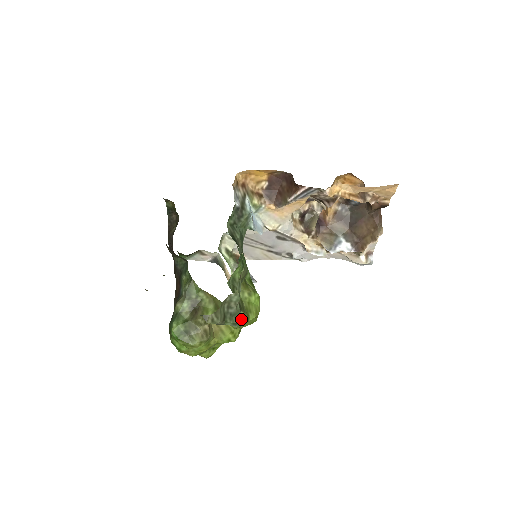
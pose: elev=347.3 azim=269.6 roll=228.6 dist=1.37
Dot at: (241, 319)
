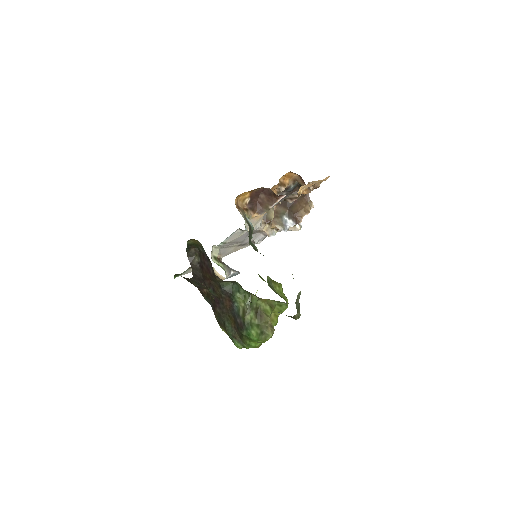
Dot at: occluded
